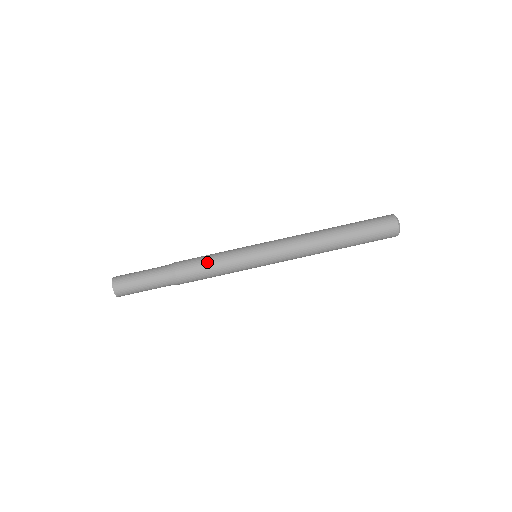
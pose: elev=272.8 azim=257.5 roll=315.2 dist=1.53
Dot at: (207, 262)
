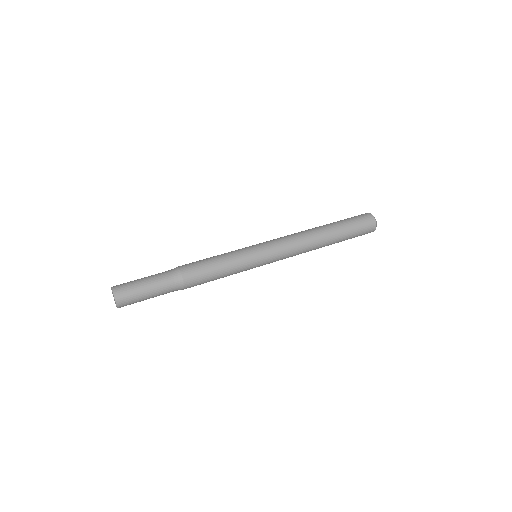
Dot at: (214, 266)
